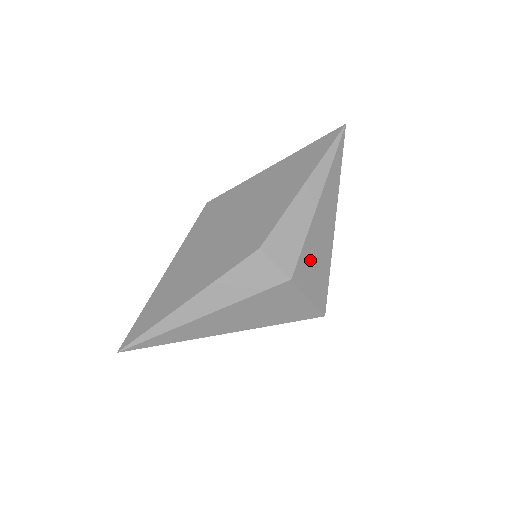
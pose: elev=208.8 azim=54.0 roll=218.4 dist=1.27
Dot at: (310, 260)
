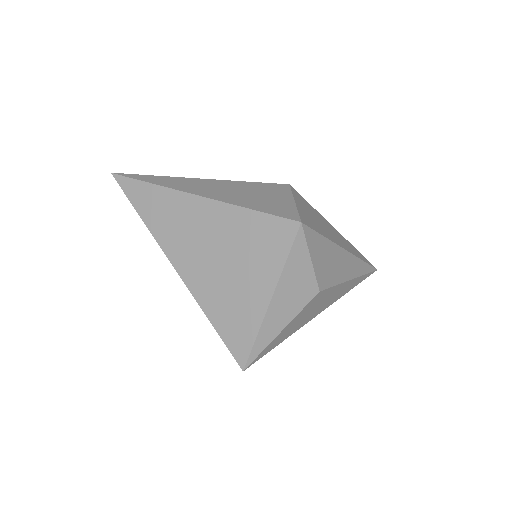
Dot at: (311, 211)
